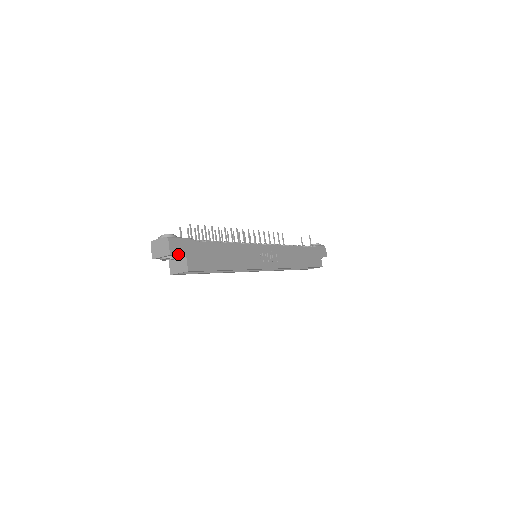
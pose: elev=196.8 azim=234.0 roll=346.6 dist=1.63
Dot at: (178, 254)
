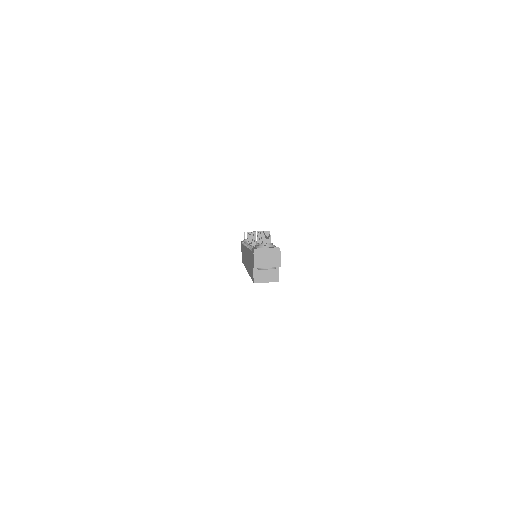
Dot at: occluded
